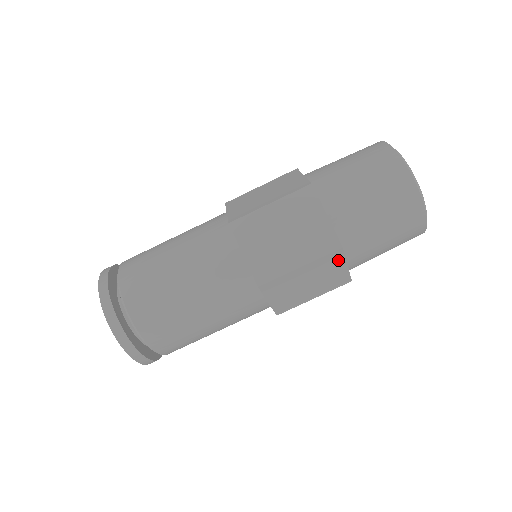
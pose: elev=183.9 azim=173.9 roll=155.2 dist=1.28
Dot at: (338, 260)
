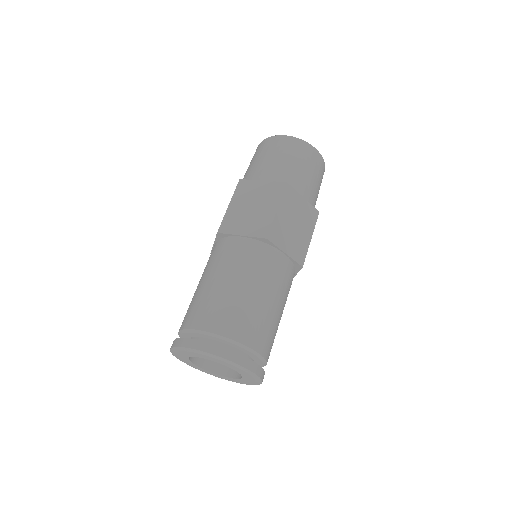
Dot at: occluded
